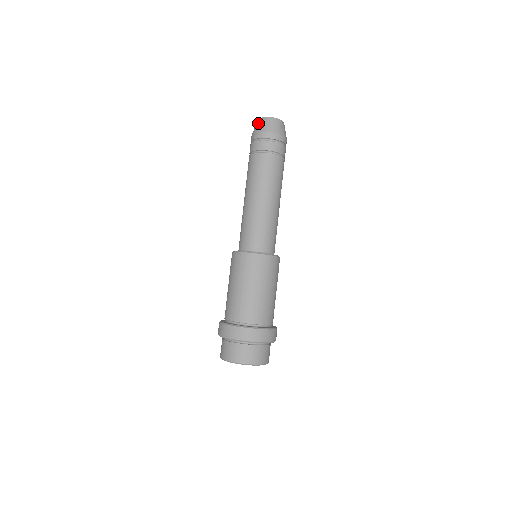
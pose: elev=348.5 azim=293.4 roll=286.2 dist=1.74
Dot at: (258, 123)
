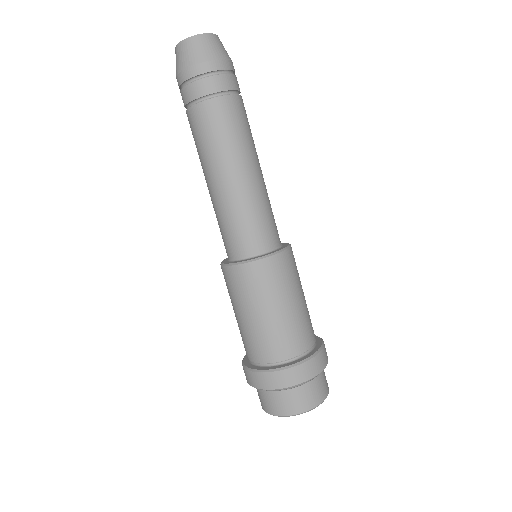
Dot at: occluded
